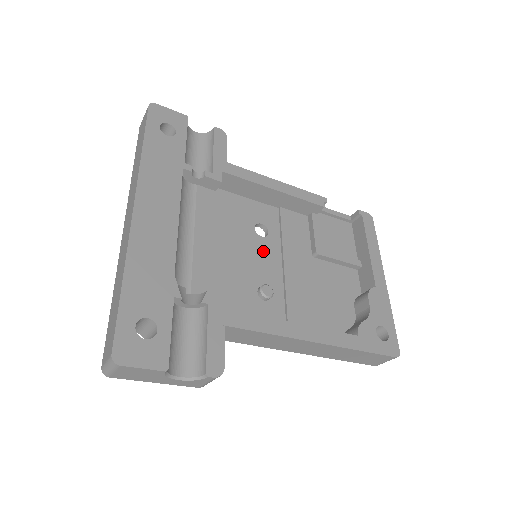
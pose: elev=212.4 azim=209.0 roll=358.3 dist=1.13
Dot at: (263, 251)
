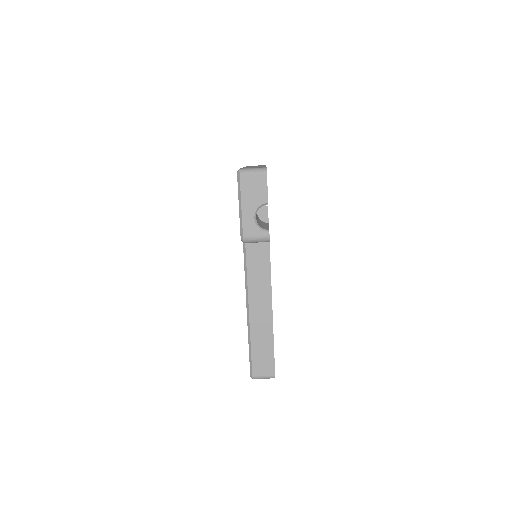
Dot at: occluded
